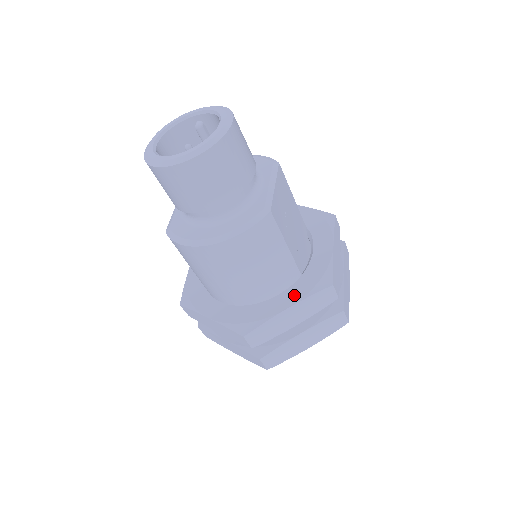
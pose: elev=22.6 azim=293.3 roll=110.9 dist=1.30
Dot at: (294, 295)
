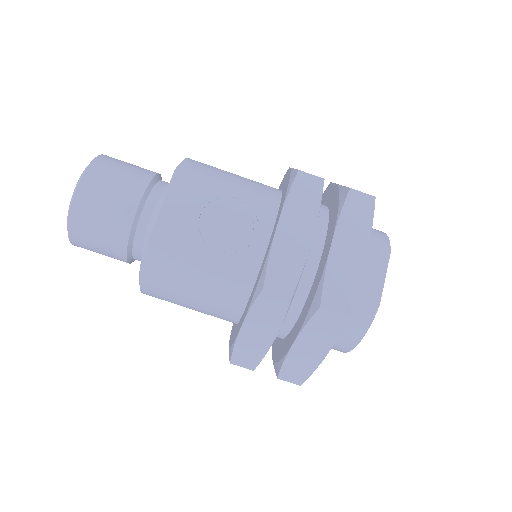
Dot at: (247, 308)
